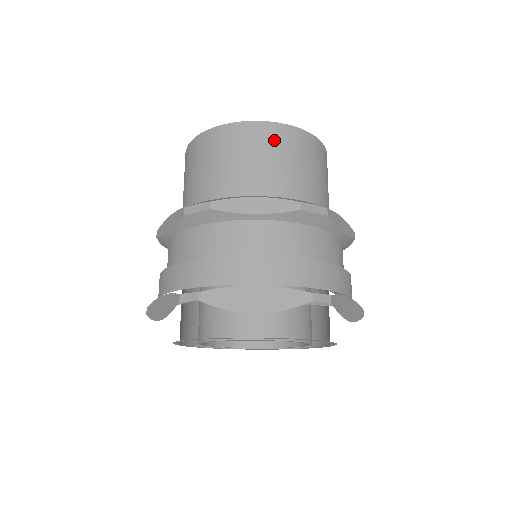
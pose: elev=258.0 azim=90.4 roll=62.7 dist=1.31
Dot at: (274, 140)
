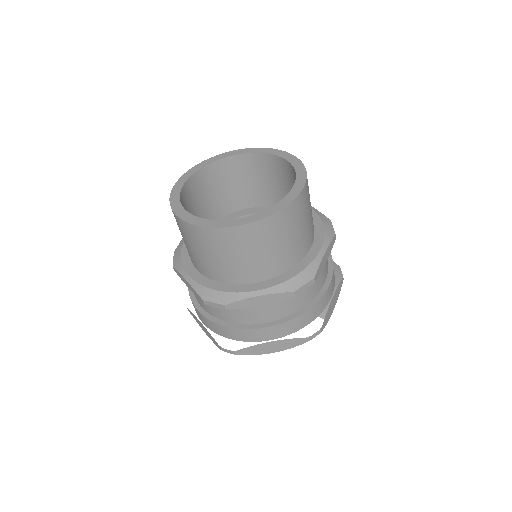
Dot at: (261, 236)
